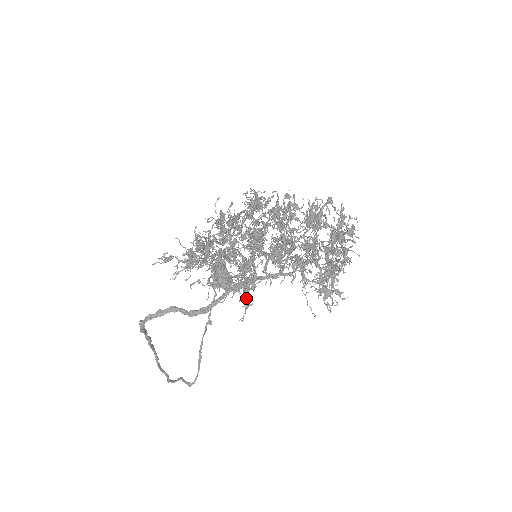
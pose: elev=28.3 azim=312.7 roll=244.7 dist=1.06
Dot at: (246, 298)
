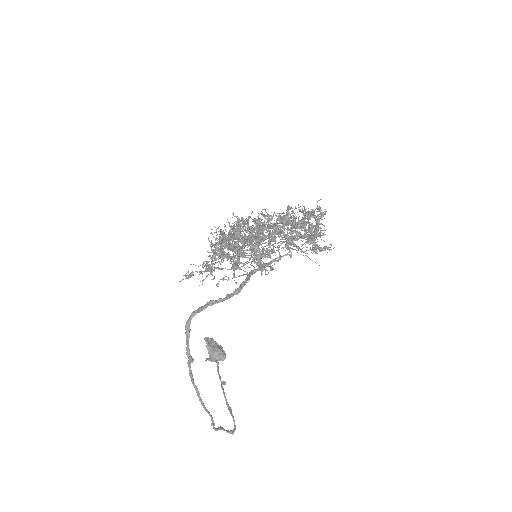
Dot at: occluded
